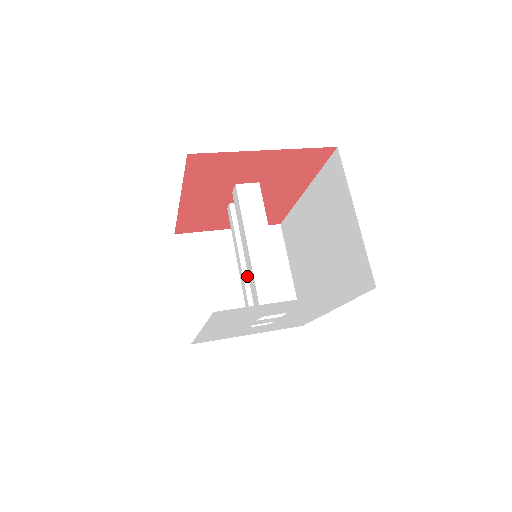
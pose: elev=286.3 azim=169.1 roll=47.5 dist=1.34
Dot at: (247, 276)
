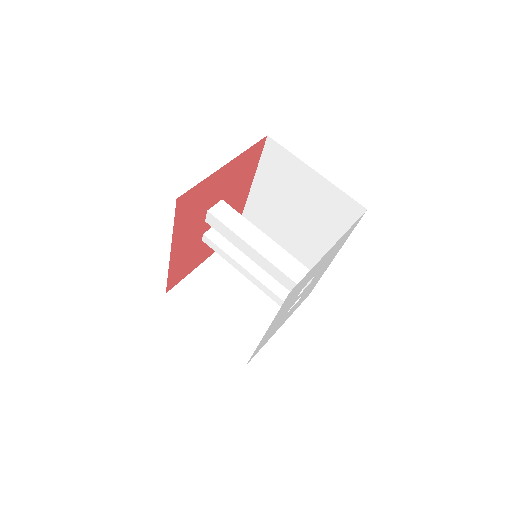
Dot at: (259, 276)
